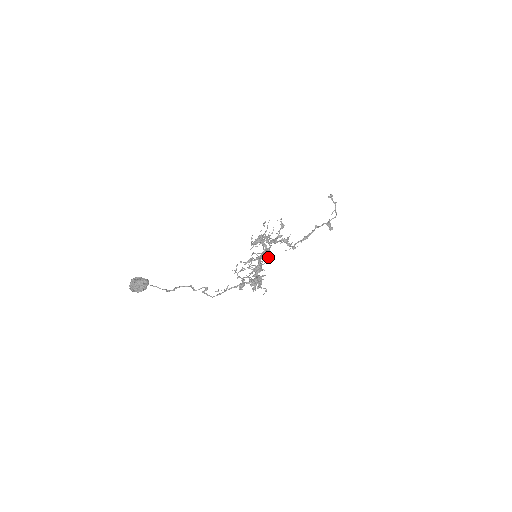
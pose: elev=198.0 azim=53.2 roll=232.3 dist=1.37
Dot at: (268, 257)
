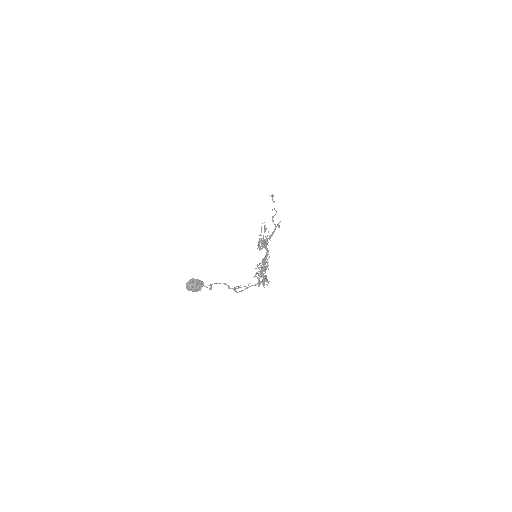
Dot at: occluded
